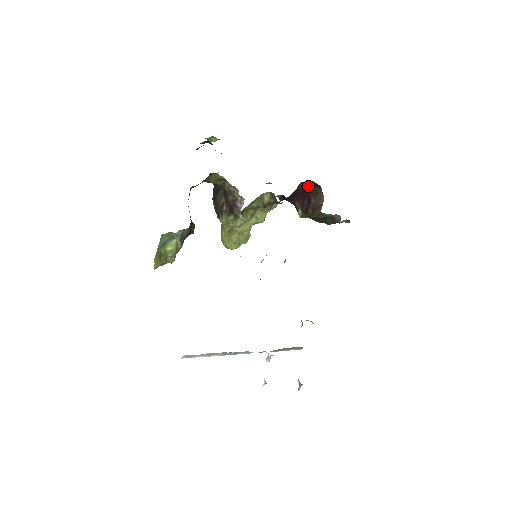
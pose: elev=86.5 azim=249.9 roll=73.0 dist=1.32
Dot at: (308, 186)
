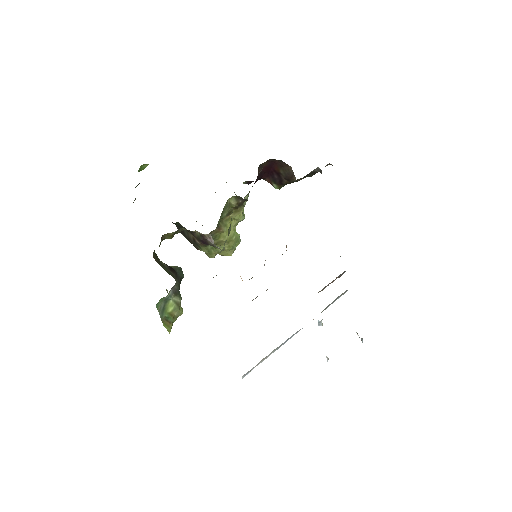
Dot at: (268, 163)
